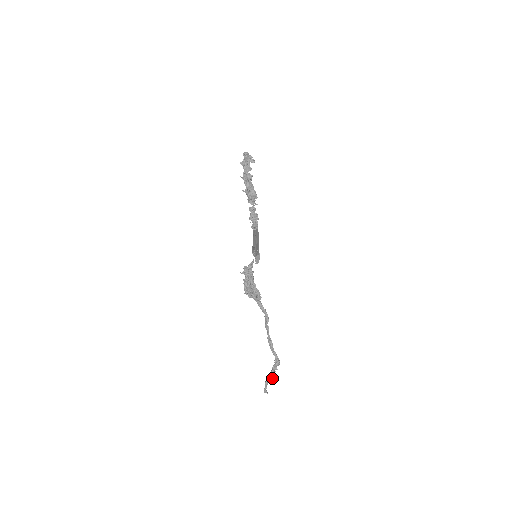
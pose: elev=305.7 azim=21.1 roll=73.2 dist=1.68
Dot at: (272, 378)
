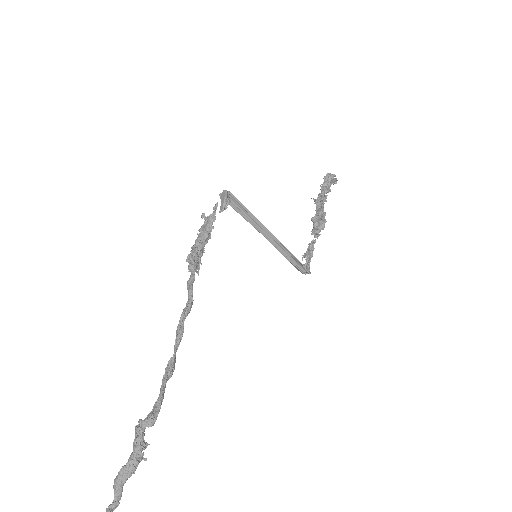
Dot at: (130, 471)
